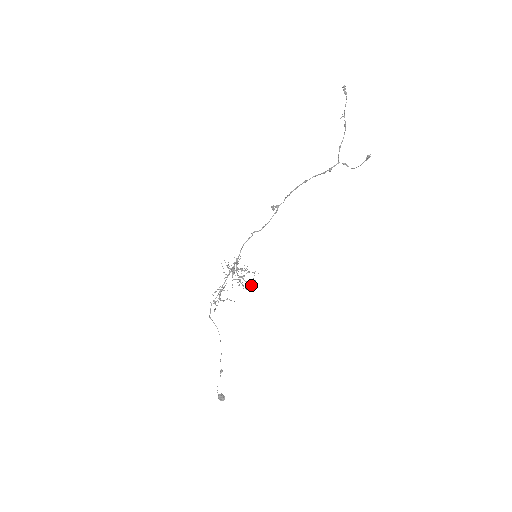
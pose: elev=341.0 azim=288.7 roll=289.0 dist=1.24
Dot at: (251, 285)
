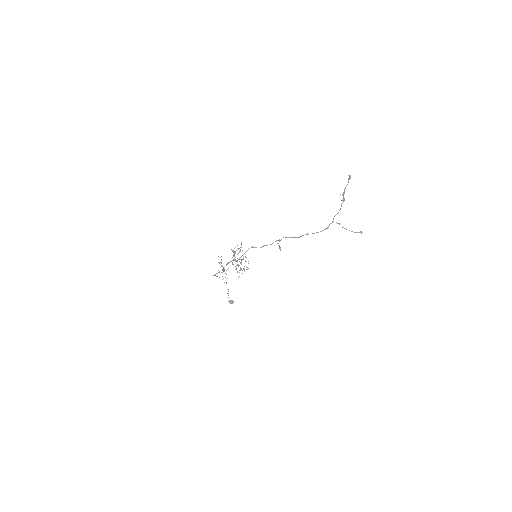
Dot at: occluded
